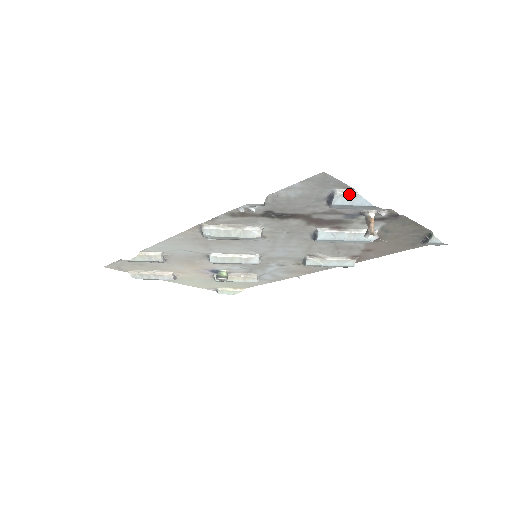
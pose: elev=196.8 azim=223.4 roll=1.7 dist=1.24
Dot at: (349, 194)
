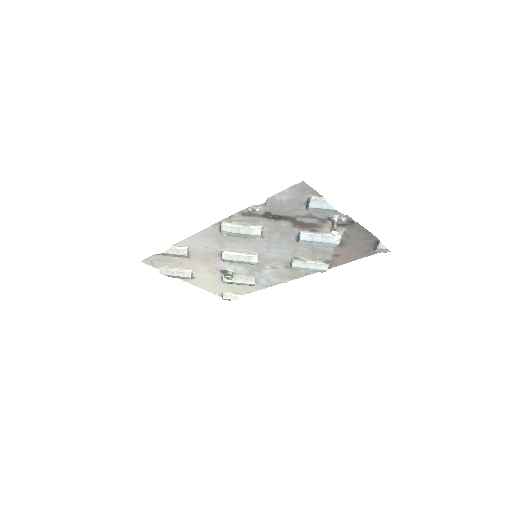
Dot at: (319, 200)
